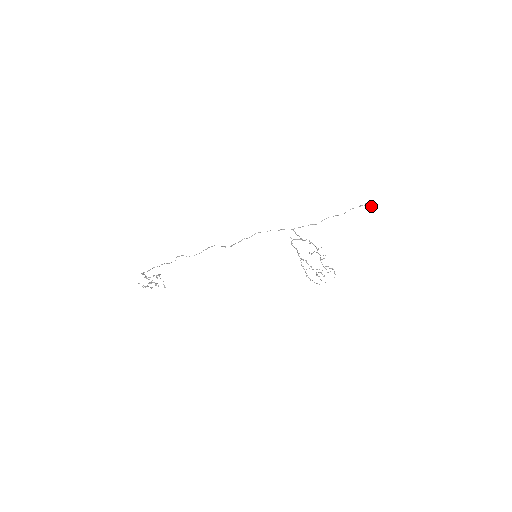
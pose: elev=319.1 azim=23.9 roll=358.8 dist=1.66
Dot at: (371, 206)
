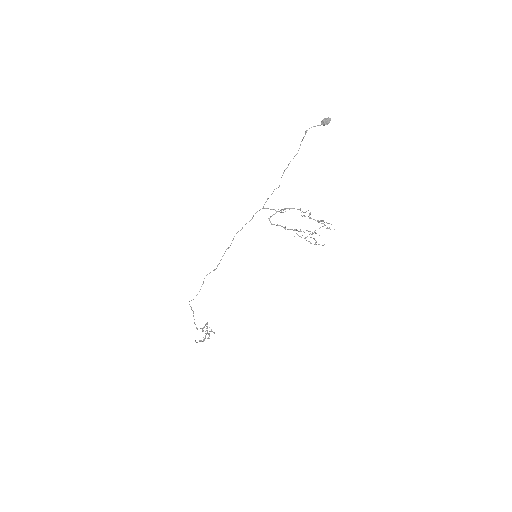
Dot at: (327, 120)
